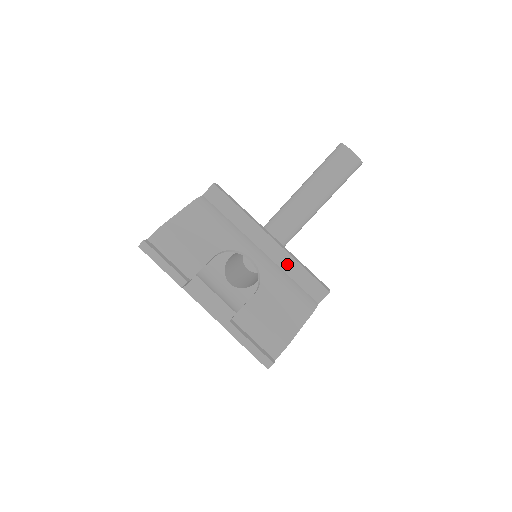
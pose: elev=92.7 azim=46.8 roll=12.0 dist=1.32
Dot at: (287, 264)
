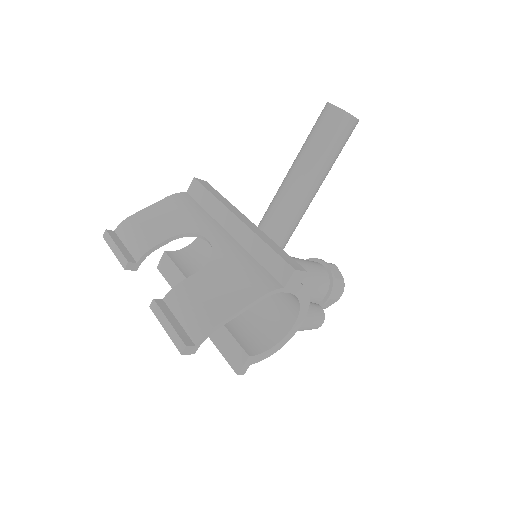
Dot at: (252, 244)
